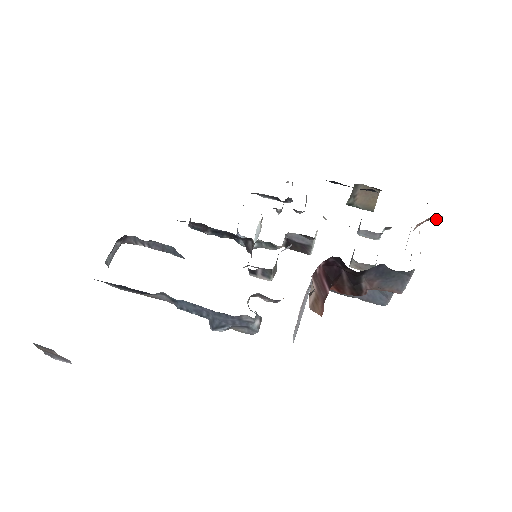
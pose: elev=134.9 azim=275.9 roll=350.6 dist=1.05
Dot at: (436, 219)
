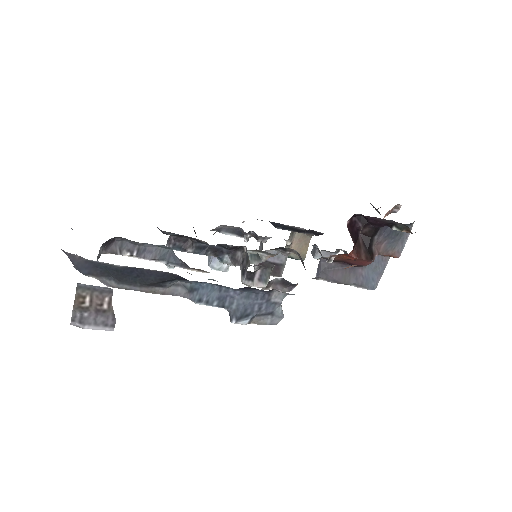
Dot at: (396, 210)
